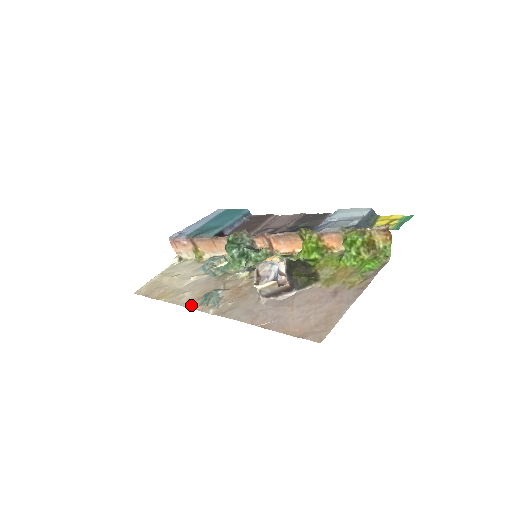
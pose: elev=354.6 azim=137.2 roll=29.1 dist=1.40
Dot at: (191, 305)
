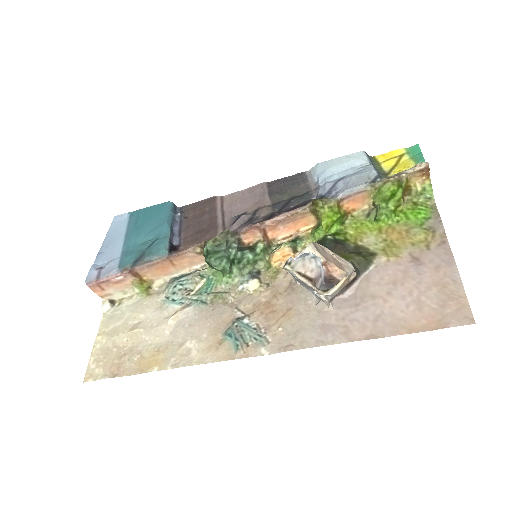
Dot at: (219, 356)
